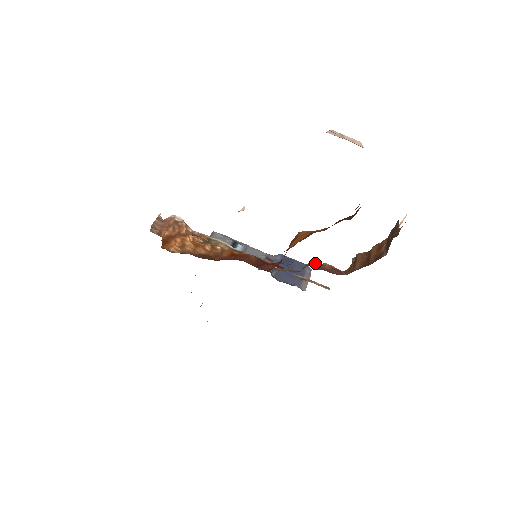
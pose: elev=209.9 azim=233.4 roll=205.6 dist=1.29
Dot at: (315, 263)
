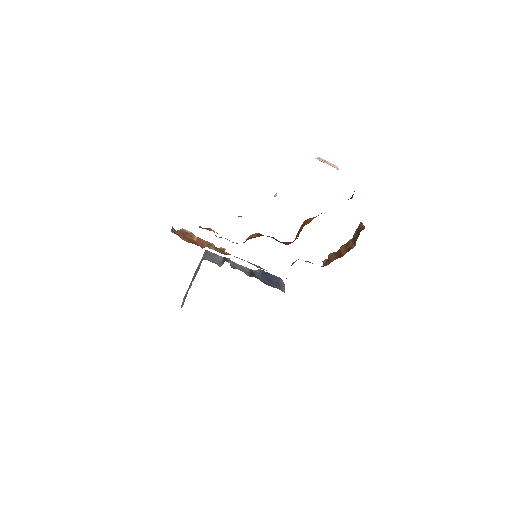
Dot at: occluded
